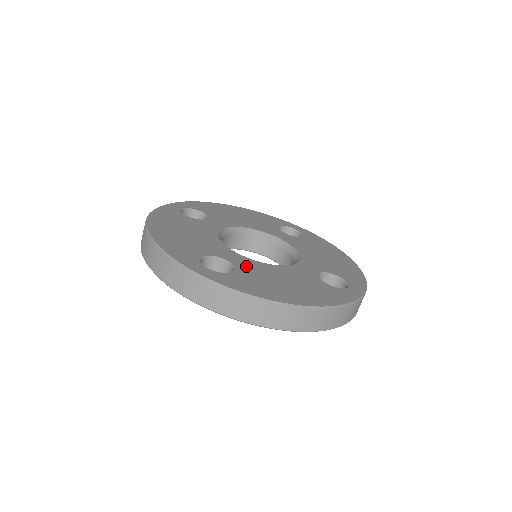
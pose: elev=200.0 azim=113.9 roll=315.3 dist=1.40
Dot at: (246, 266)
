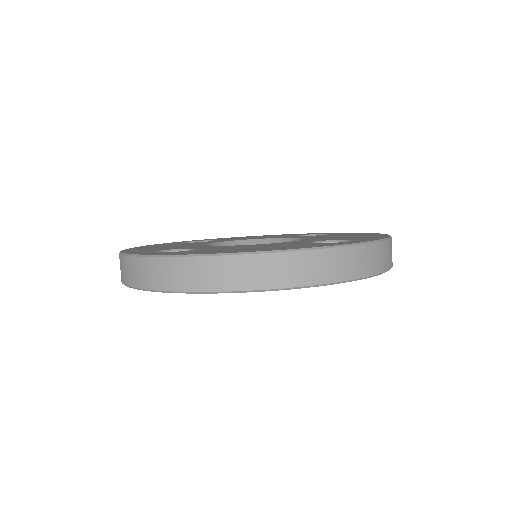
Dot at: (212, 248)
